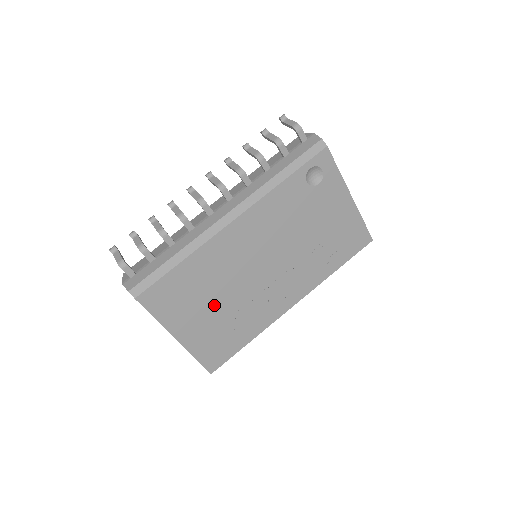
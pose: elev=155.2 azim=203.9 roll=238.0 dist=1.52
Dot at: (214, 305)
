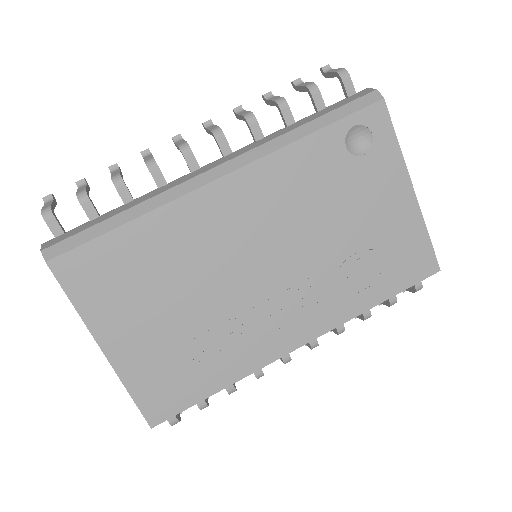
Dot at: (173, 309)
